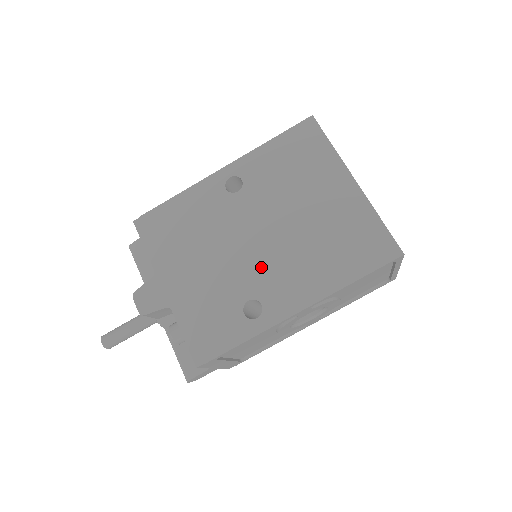
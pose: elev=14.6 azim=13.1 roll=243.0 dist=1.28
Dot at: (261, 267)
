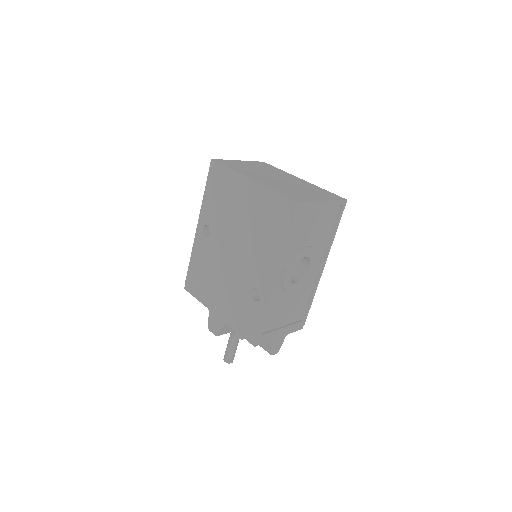
Dot at: (244, 268)
